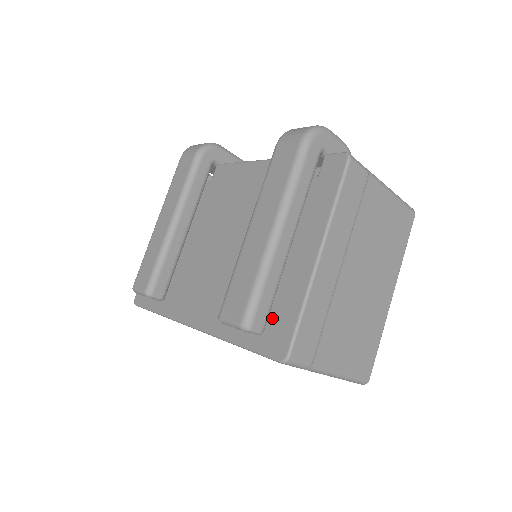
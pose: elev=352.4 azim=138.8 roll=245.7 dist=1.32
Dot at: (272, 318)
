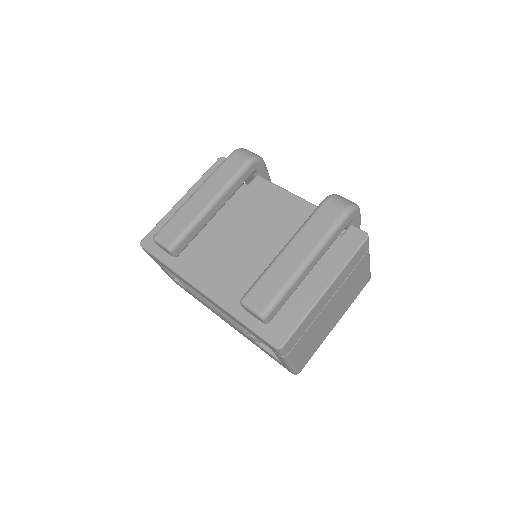
Dot at: (277, 316)
